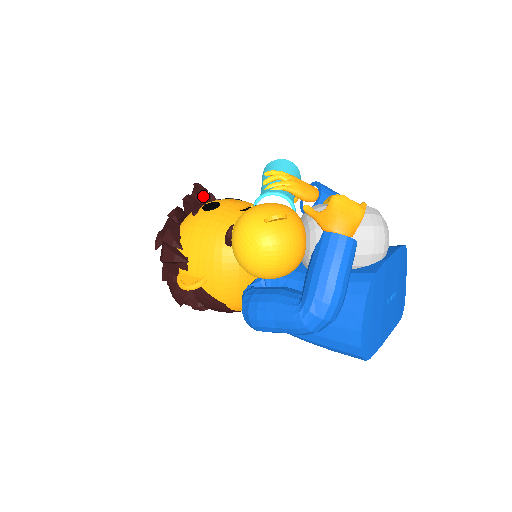
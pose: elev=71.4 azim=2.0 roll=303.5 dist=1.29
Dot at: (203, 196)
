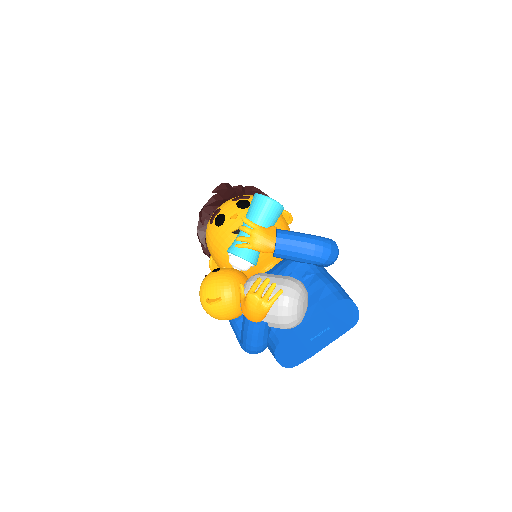
Dot at: (226, 193)
